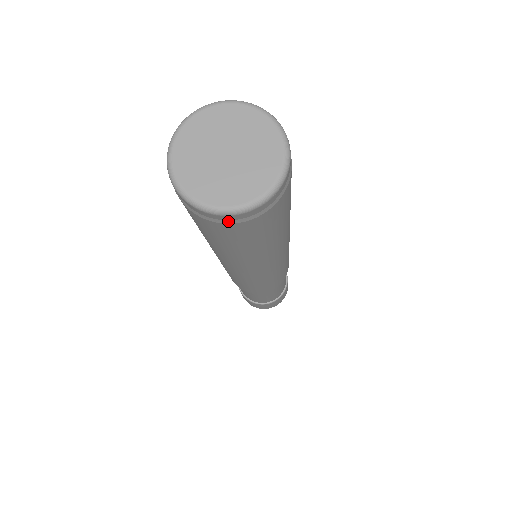
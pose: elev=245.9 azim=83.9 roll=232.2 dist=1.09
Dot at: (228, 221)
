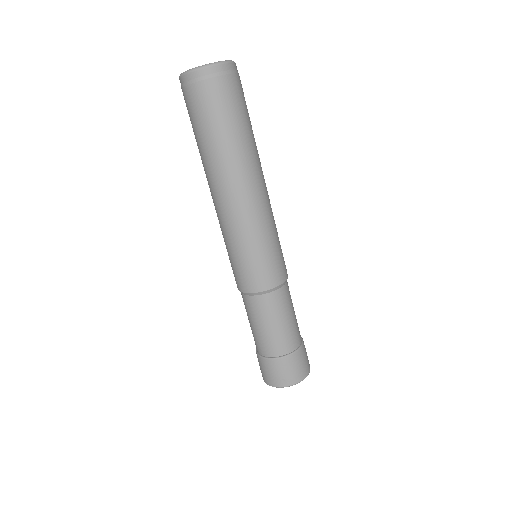
Dot at: (208, 76)
